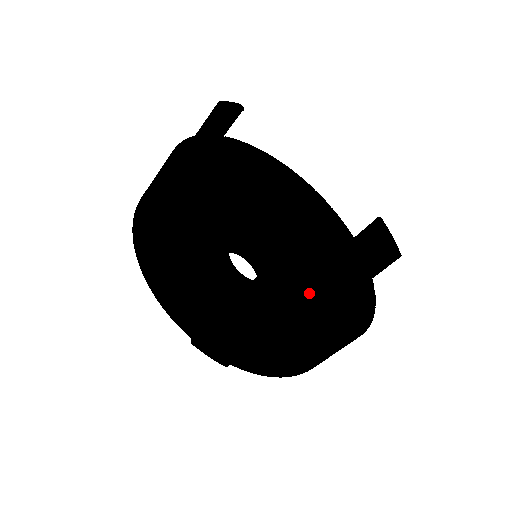
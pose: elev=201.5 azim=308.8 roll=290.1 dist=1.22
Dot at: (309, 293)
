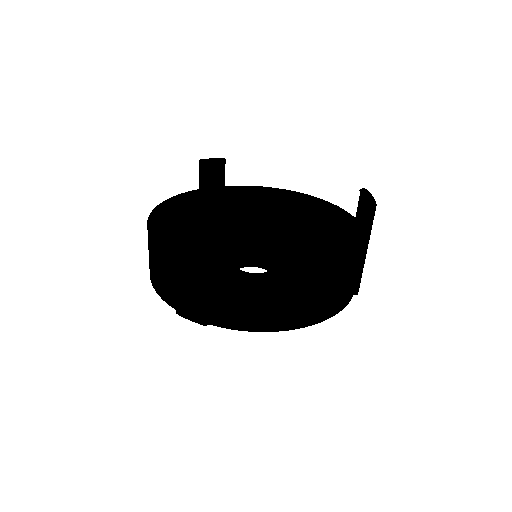
Dot at: occluded
